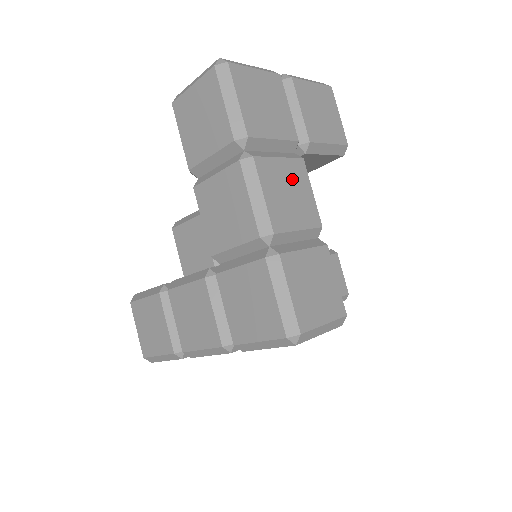
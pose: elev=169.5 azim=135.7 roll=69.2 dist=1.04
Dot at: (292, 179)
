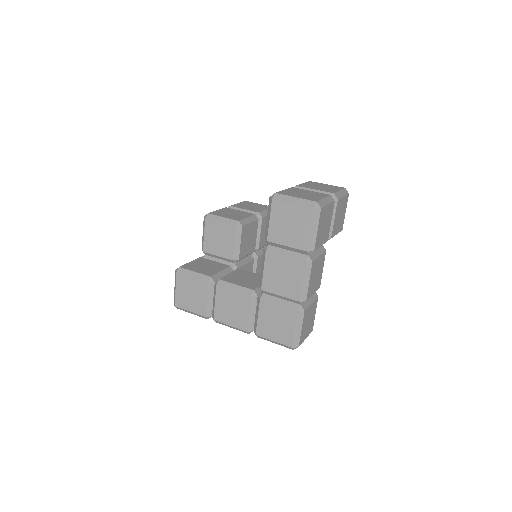
Dot at: (319, 266)
